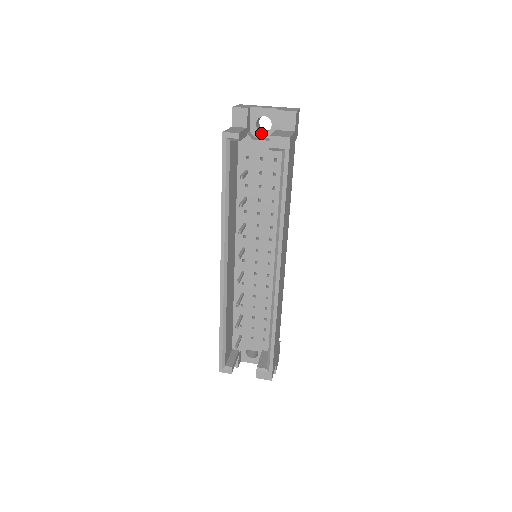
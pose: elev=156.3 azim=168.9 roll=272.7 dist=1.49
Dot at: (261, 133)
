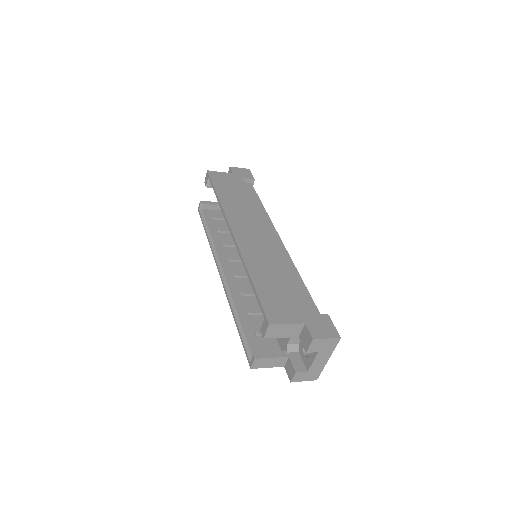
Dot at: occluded
